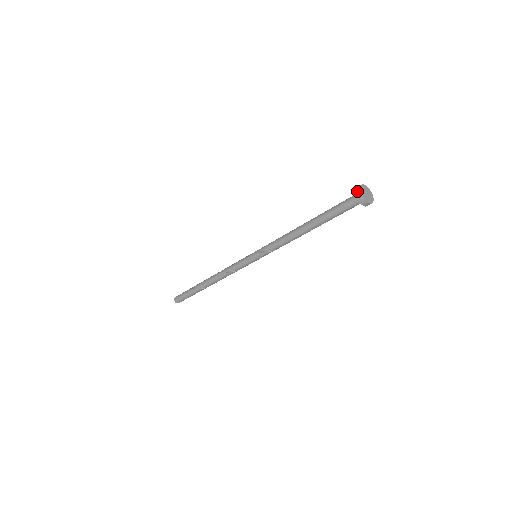
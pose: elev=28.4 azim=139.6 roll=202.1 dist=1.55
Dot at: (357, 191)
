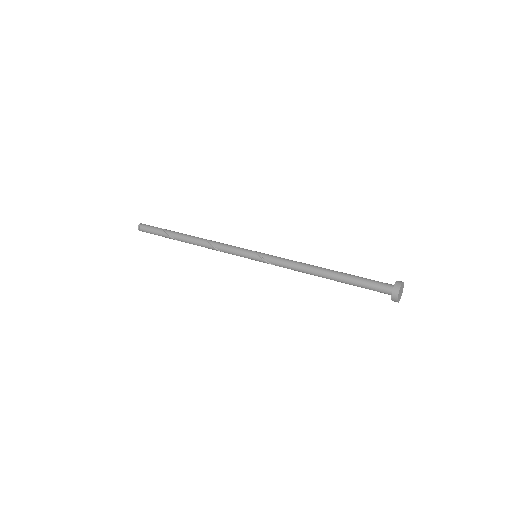
Dot at: (395, 291)
